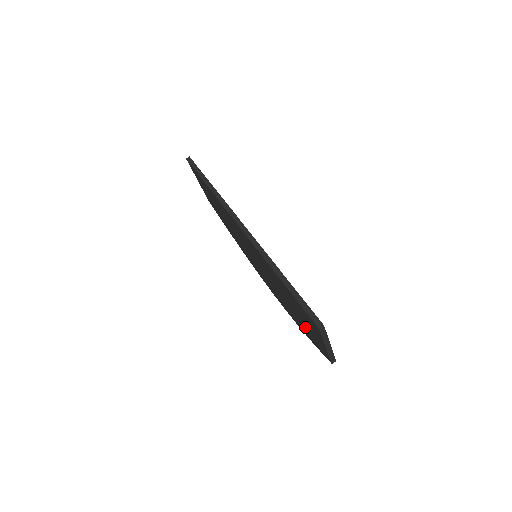
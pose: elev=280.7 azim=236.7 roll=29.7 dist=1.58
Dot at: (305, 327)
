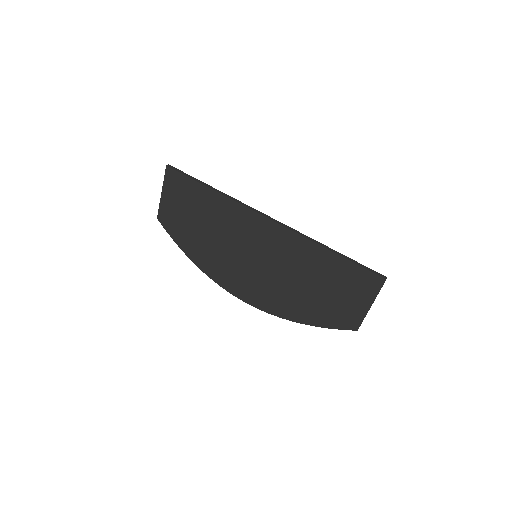
Dot at: (325, 306)
